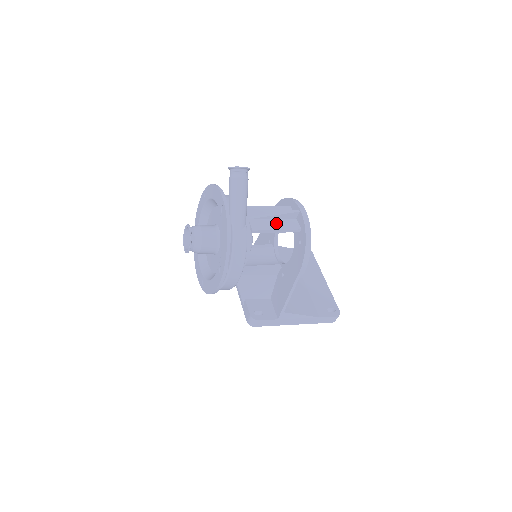
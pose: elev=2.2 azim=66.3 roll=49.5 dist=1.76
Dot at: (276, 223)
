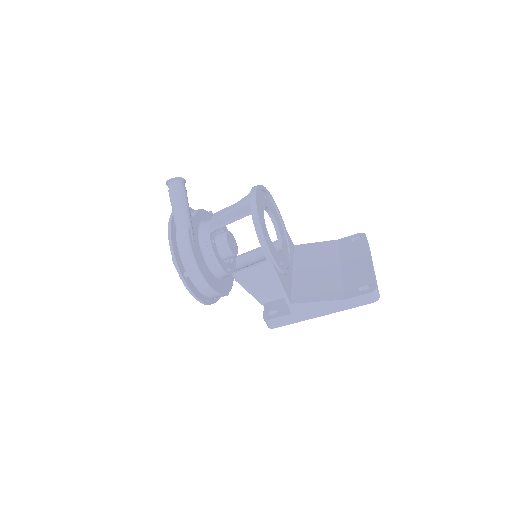
Dot at: (232, 214)
